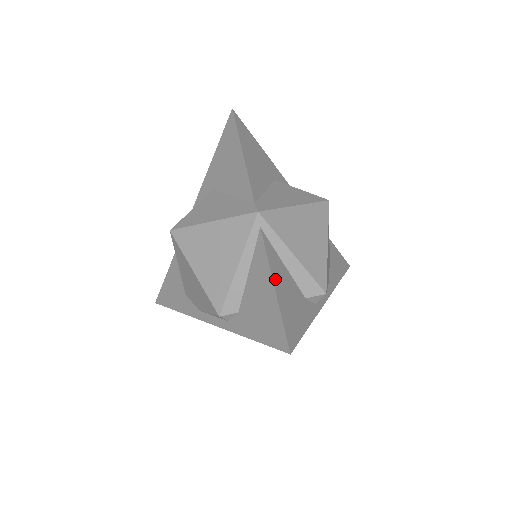
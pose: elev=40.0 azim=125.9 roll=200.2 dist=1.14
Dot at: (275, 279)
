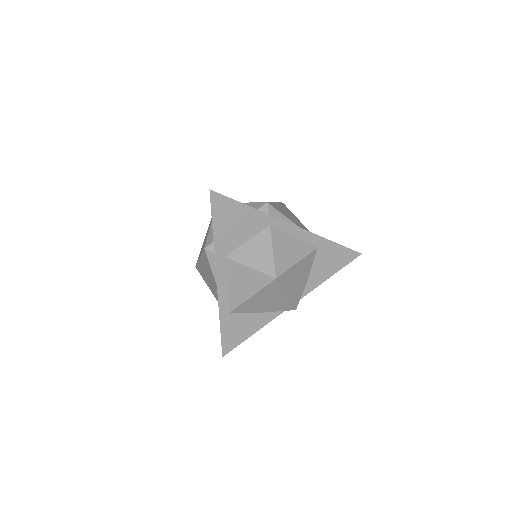
Dot at: occluded
